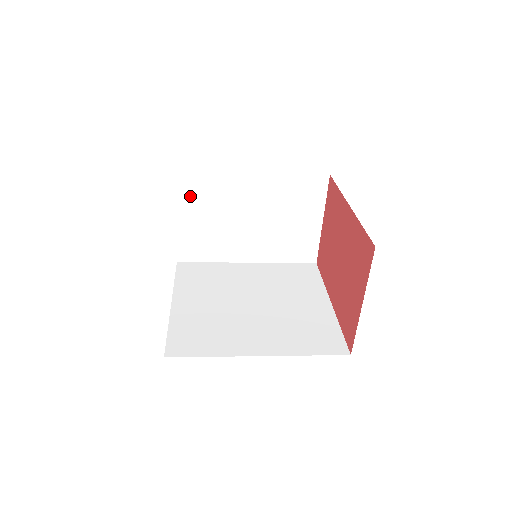
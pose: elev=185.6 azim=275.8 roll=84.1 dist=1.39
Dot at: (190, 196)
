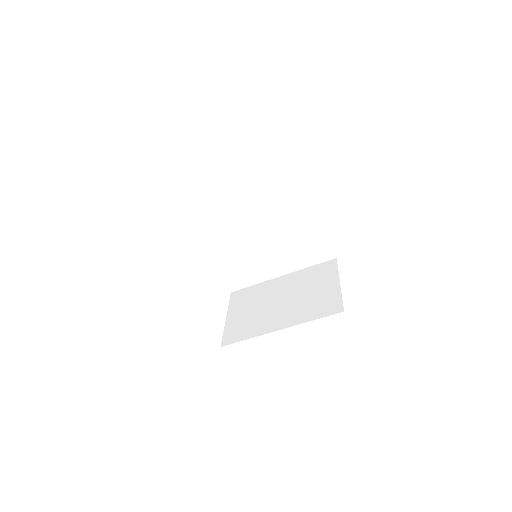
Dot at: (239, 302)
